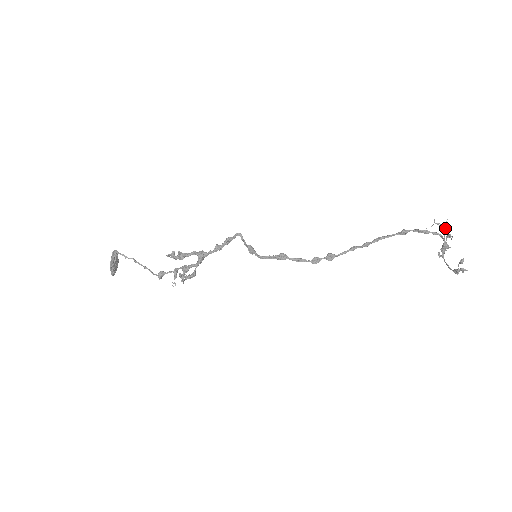
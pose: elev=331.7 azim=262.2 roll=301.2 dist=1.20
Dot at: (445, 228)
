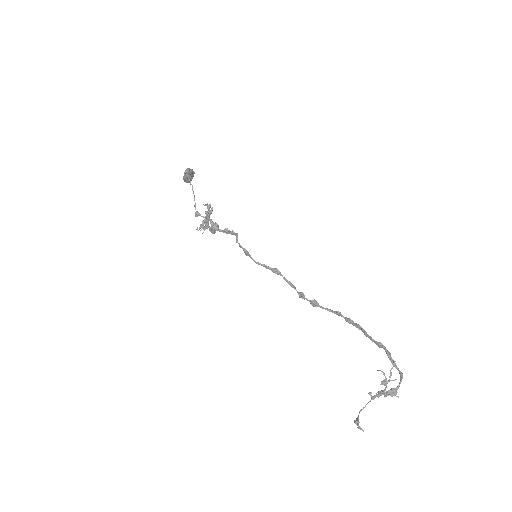
Dot at: (384, 384)
